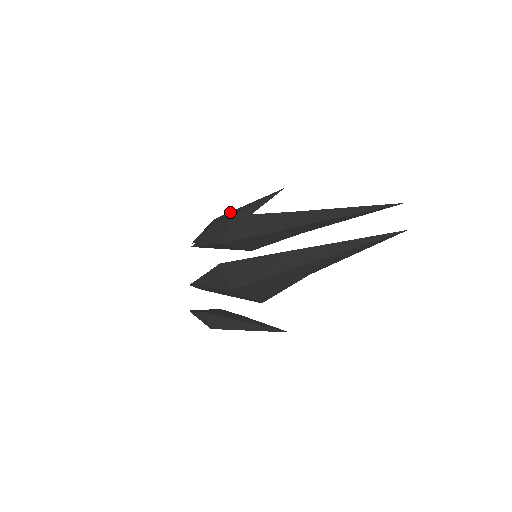
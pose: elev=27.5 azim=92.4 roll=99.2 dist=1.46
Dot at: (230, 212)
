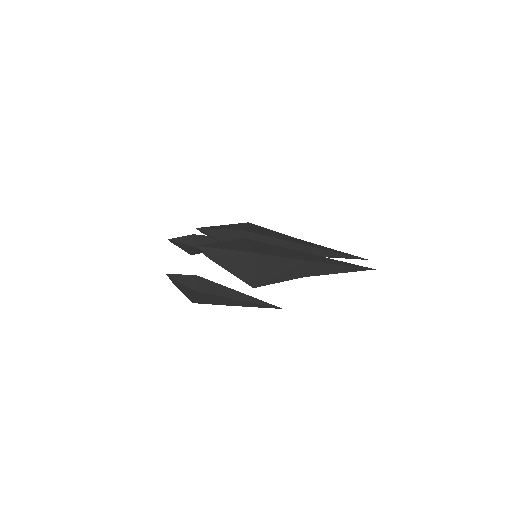
Dot at: occluded
